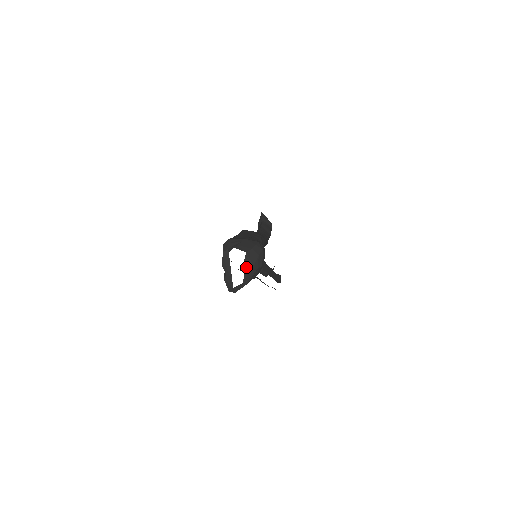
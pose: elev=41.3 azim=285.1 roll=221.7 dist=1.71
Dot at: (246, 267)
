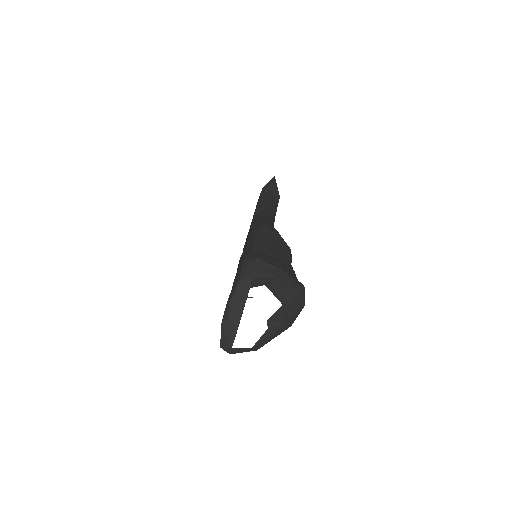
Dot at: (270, 326)
